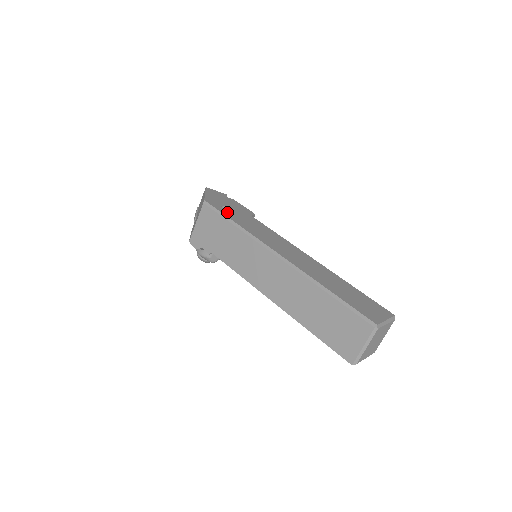
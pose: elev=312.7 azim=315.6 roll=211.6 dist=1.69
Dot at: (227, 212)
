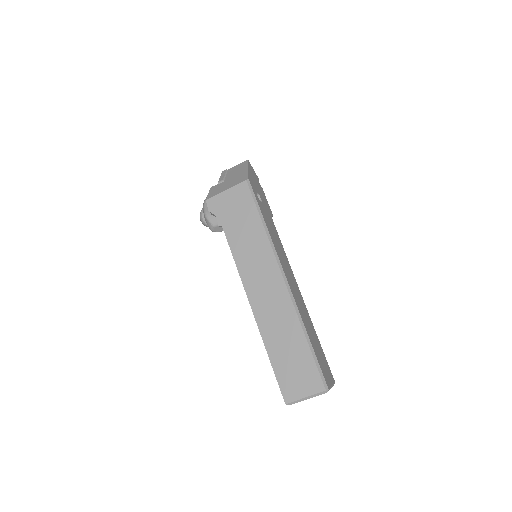
Dot at: (260, 203)
